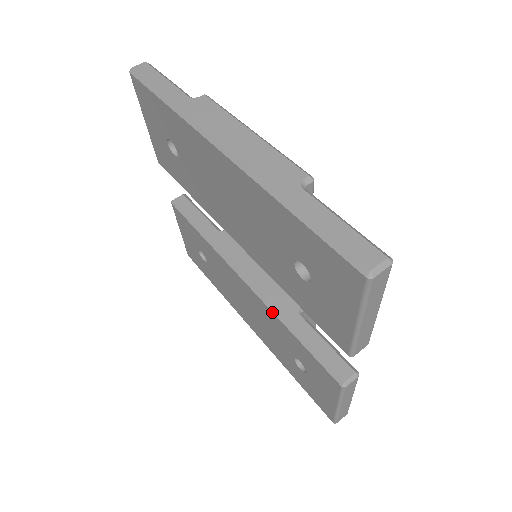
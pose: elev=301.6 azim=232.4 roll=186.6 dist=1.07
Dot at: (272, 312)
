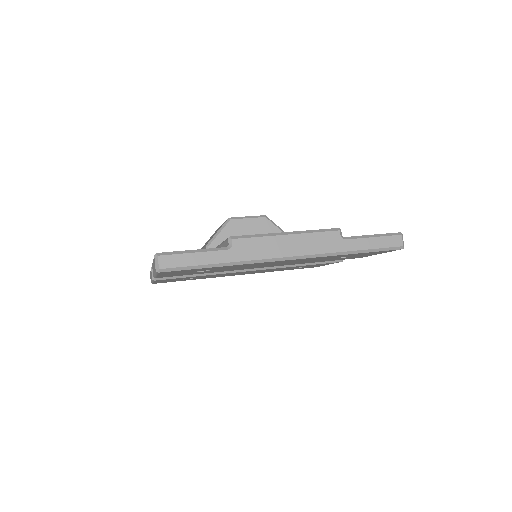
Dot at: occluded
